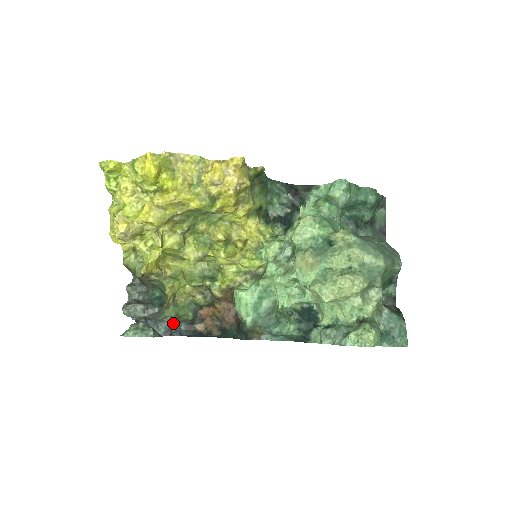
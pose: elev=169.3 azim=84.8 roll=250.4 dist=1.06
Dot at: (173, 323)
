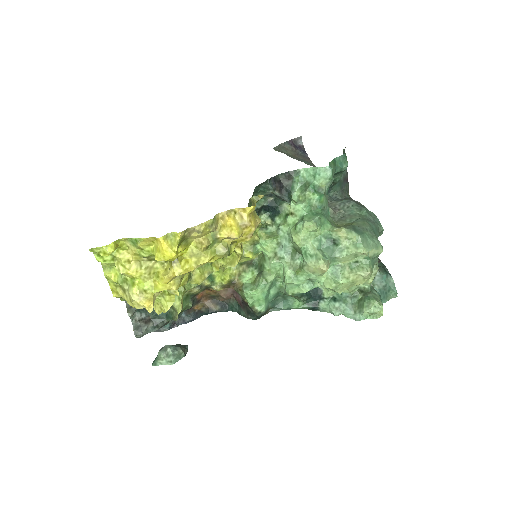
Dot at: occluded
